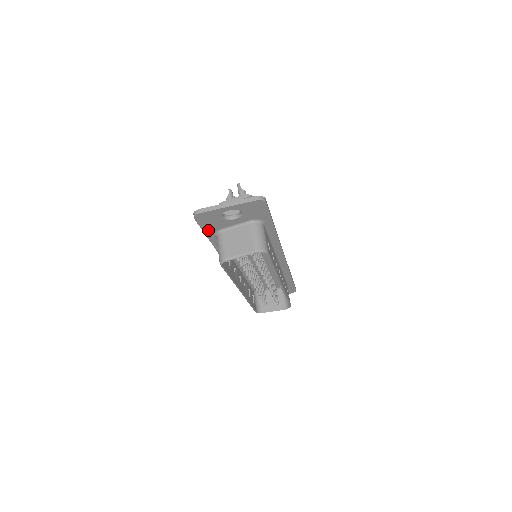
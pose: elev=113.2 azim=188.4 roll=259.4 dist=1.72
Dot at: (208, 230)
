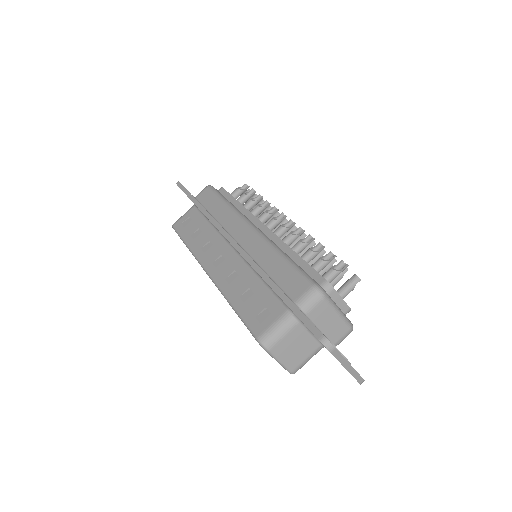
Dot at: occluded
